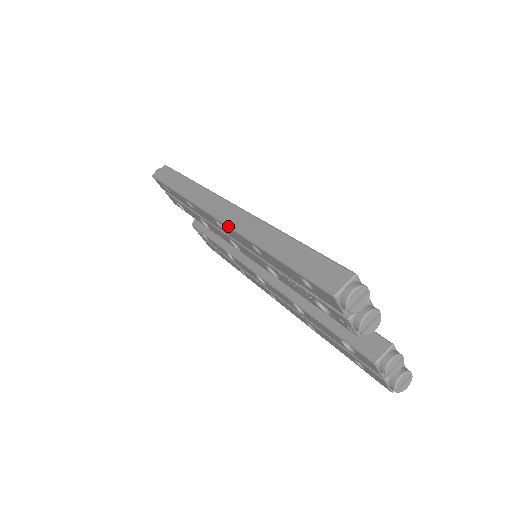
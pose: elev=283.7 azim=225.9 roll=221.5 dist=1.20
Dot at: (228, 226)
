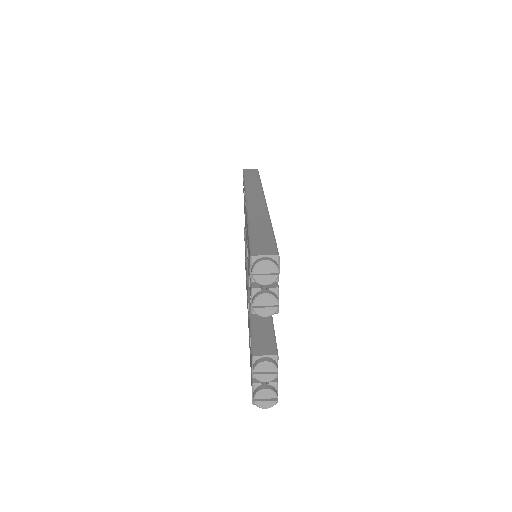
Dot at: (246, 205)
